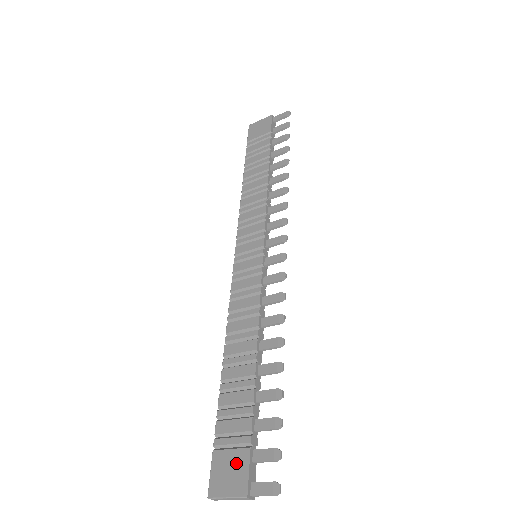
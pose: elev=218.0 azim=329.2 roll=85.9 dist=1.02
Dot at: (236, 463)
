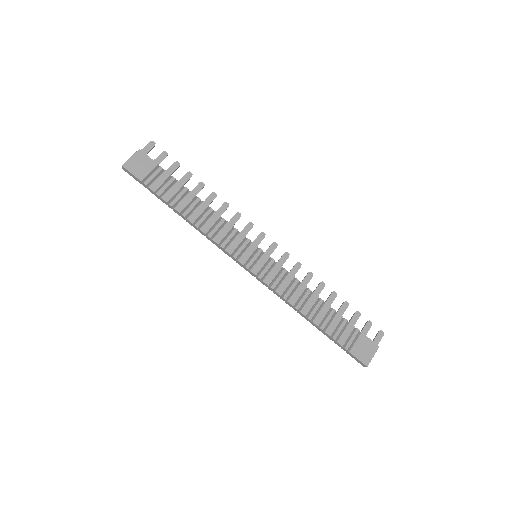
Dot at: (363, 343)
